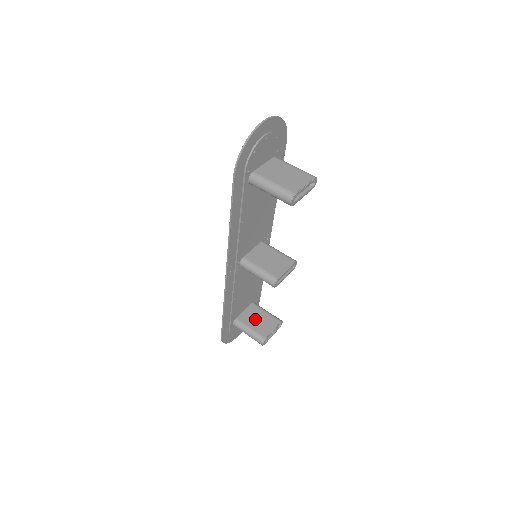
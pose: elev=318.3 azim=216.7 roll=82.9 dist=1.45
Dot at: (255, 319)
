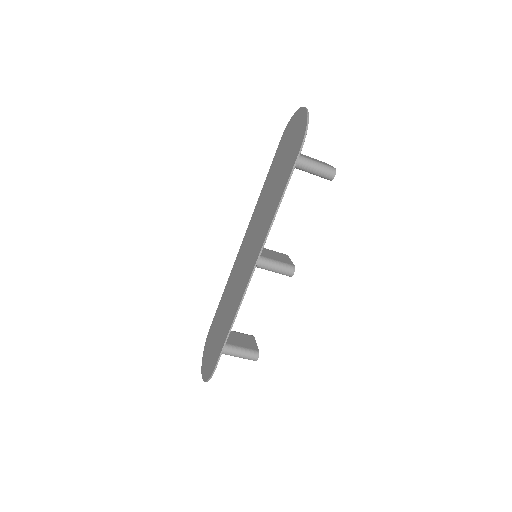
Dot at: (235, 339)
